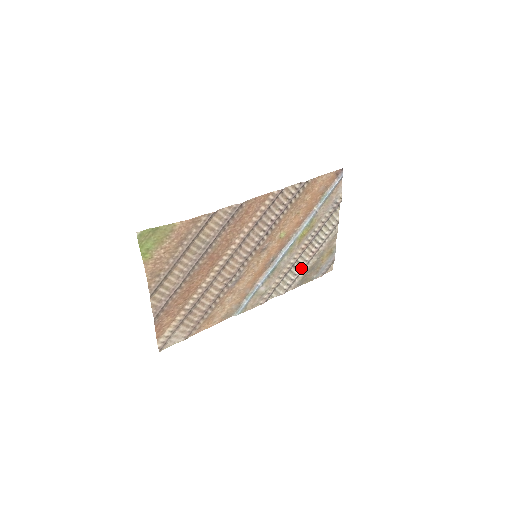
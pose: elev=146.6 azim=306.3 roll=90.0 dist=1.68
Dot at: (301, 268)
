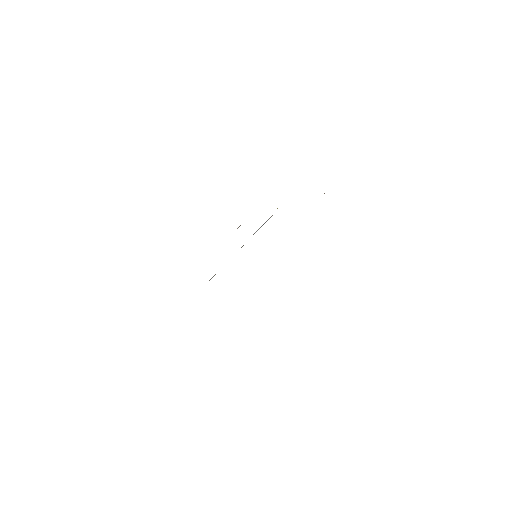
Dot at: occluded
